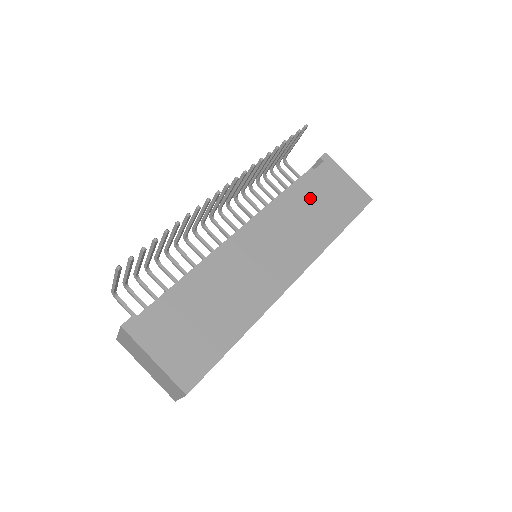
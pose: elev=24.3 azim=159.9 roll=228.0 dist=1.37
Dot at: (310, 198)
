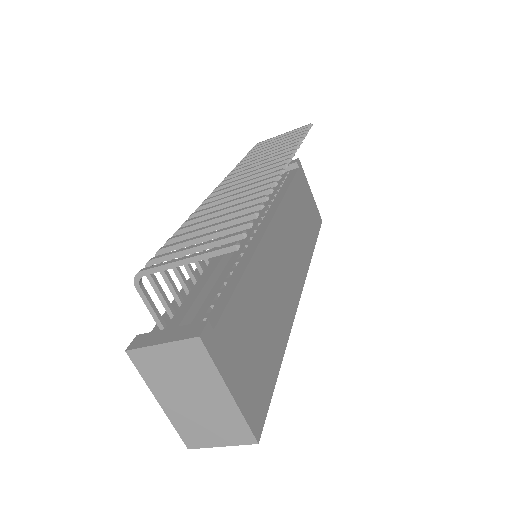
Dot at: (297, 204)
